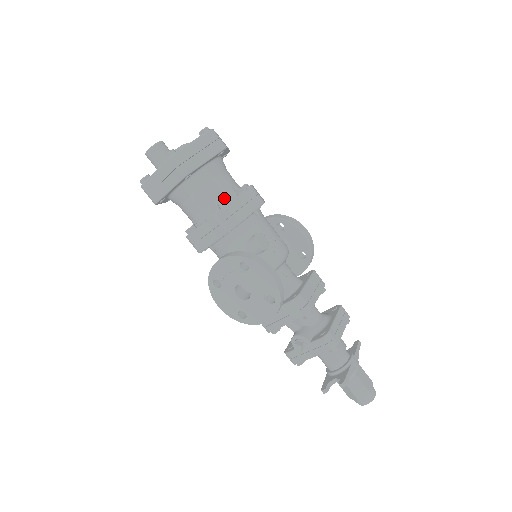
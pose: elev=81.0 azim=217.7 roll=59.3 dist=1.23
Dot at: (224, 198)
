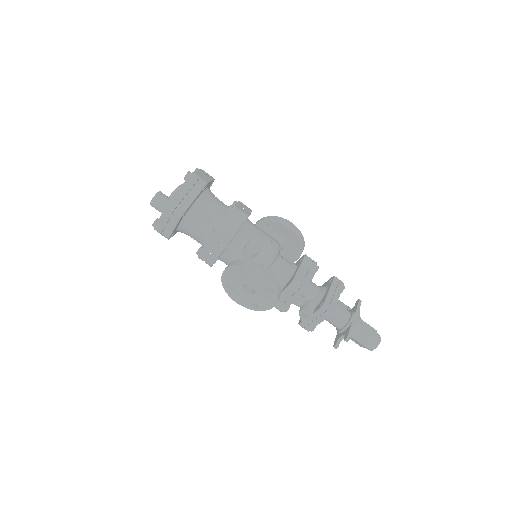
Dot at: (216, 222)
